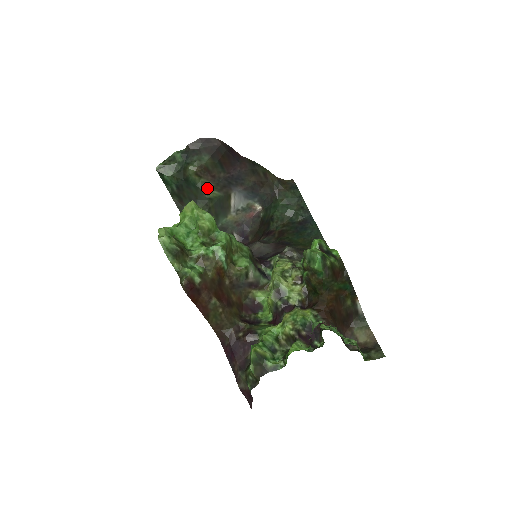
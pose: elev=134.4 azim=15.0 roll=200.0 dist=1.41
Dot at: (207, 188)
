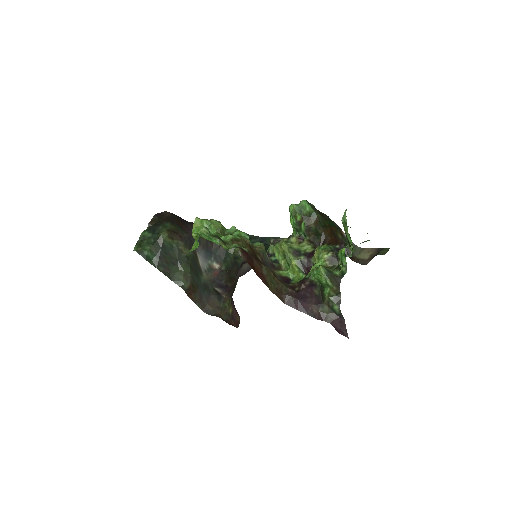
Dot at: (181, 247)
